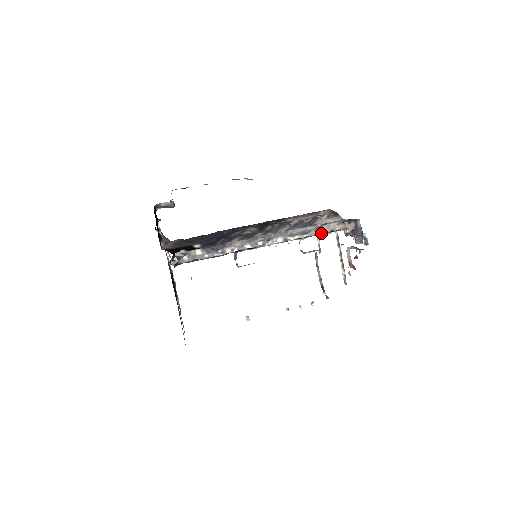
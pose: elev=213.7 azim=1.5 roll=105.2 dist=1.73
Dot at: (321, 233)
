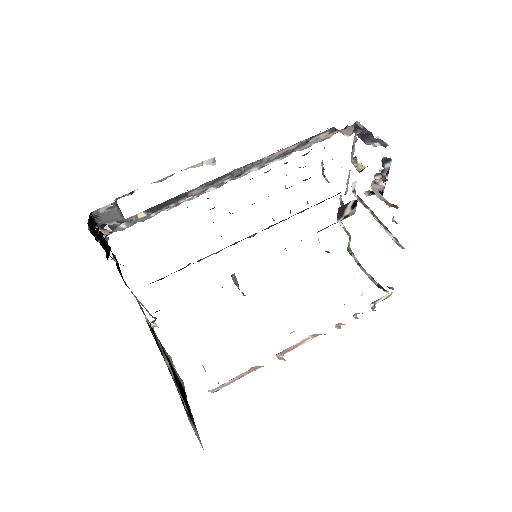
Dot at: (310, 146)
